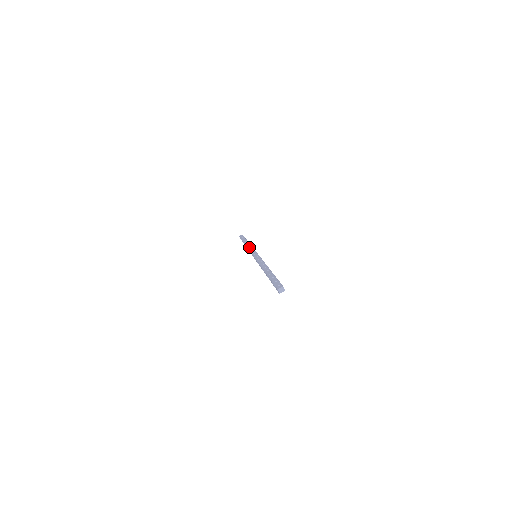
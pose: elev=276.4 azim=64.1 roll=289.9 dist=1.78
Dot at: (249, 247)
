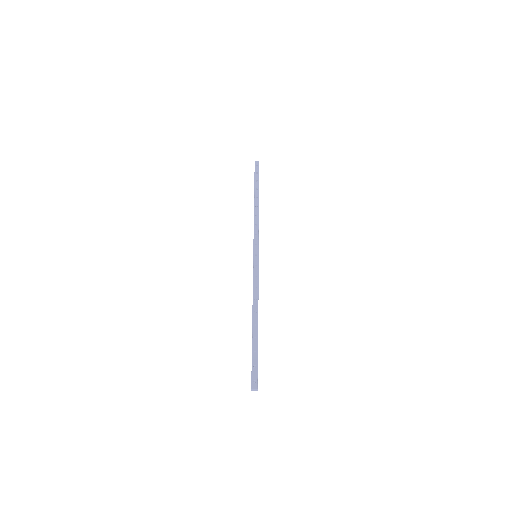
Dot at: (256, 222)
